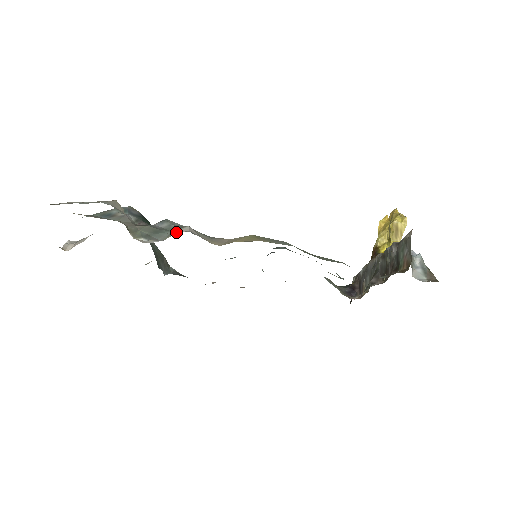
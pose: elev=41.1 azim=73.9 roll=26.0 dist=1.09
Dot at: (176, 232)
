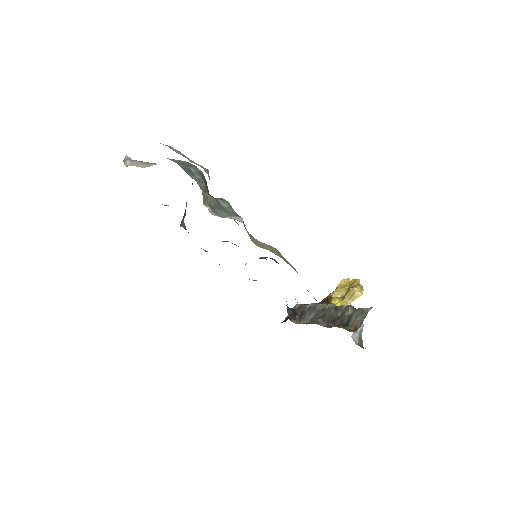
Dot at: (235, 219)
